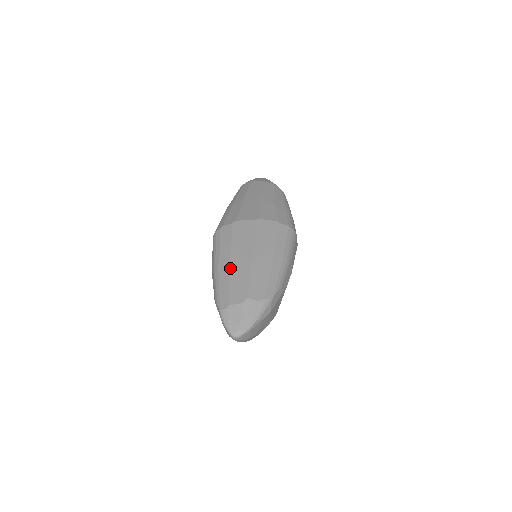
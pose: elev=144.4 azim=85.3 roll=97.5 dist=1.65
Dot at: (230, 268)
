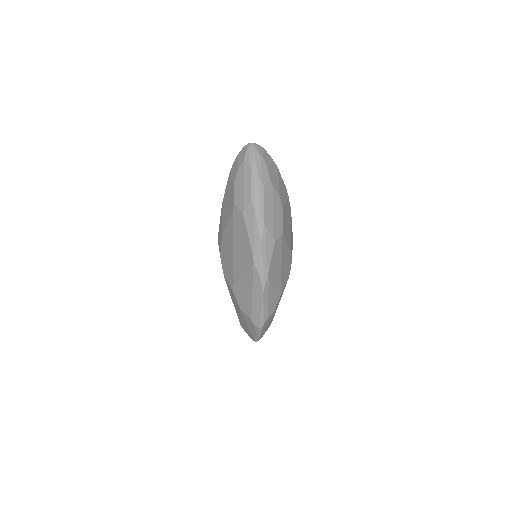
Dot at: occluded
